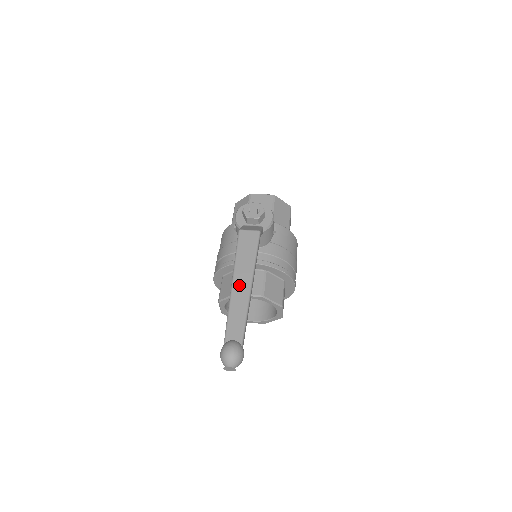
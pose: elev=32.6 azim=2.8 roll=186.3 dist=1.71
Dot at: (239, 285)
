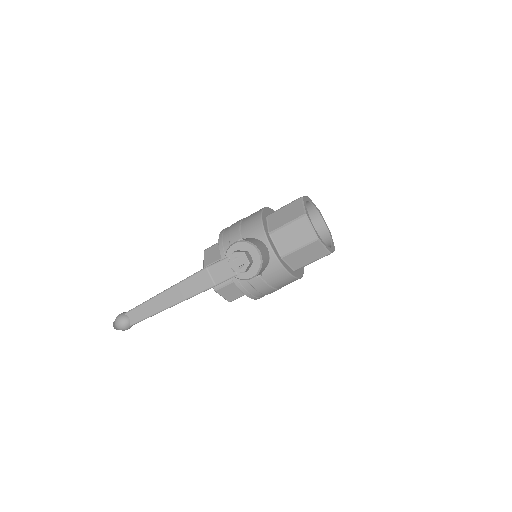
Dot at: (164, 298)
